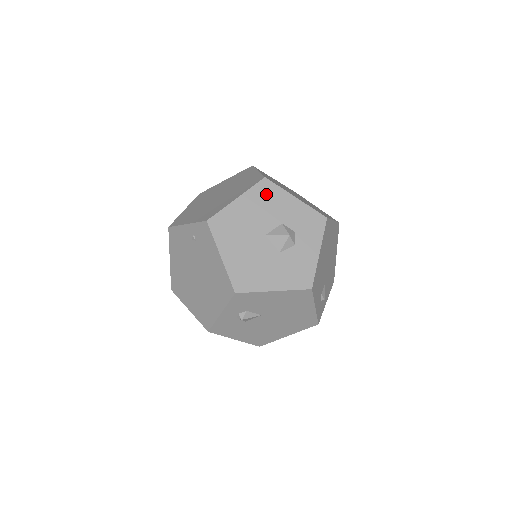
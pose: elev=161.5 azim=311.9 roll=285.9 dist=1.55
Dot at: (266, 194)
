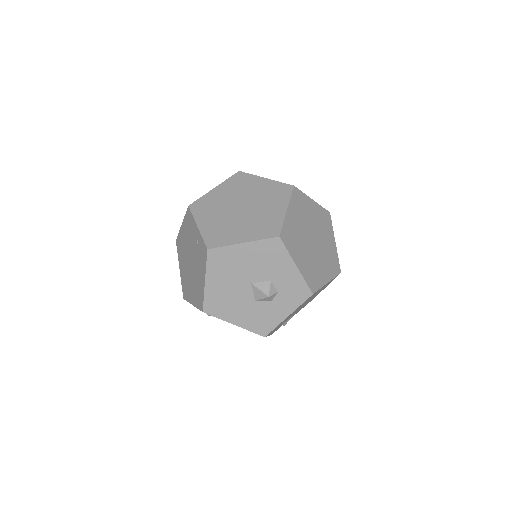
Dot at: (271, 251)
